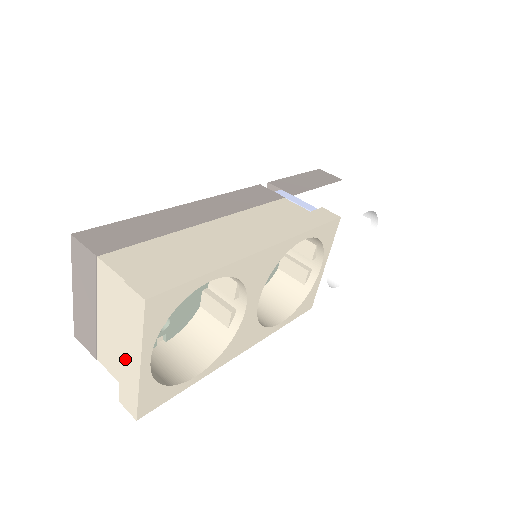
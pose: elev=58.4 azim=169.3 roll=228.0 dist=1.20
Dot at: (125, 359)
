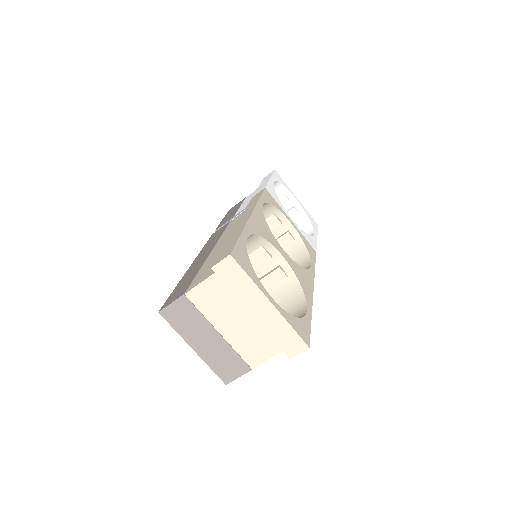
Dot at: (261, 318)
